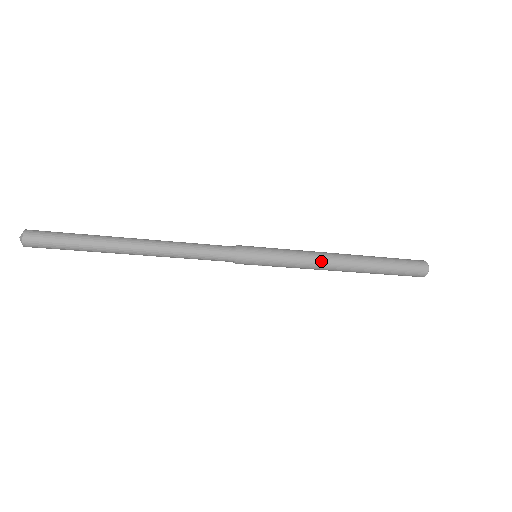
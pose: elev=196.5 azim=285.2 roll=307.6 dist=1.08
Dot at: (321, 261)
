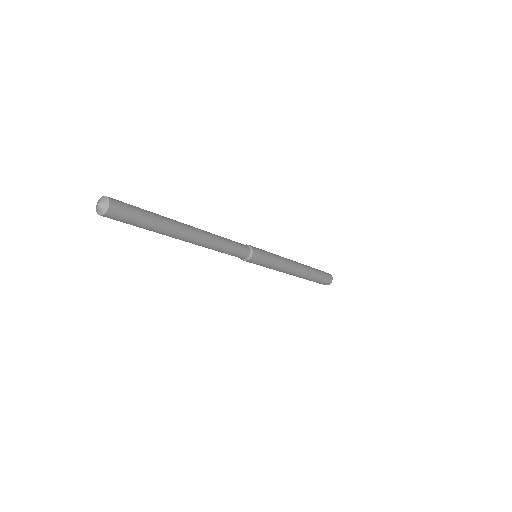
Dot at: (290, 268)
